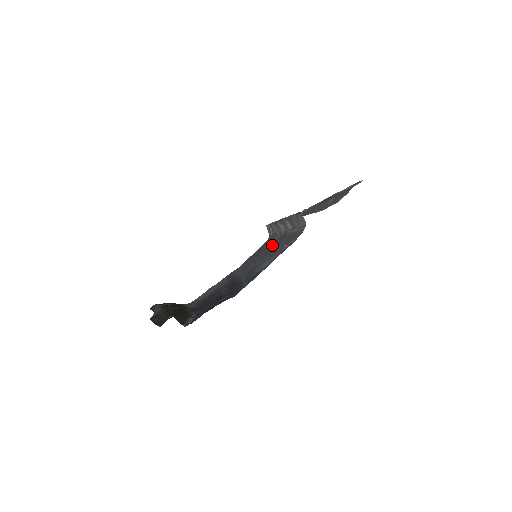
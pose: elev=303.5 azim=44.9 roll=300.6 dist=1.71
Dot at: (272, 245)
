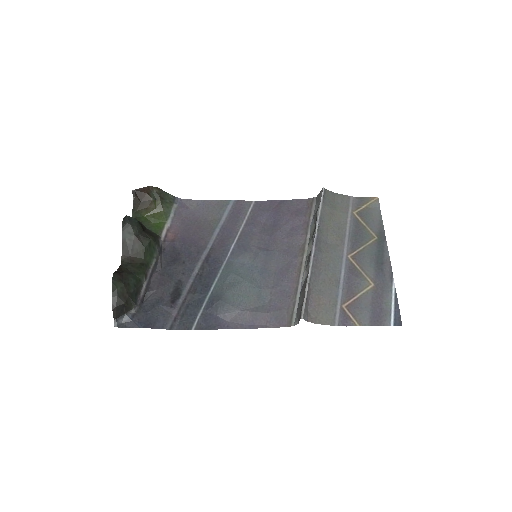
Dot at: (283, 254)
